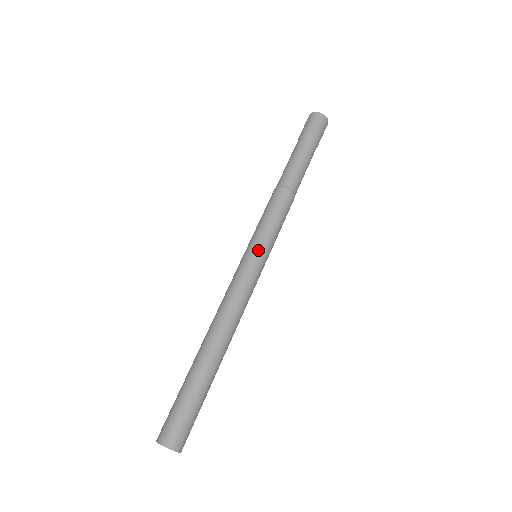
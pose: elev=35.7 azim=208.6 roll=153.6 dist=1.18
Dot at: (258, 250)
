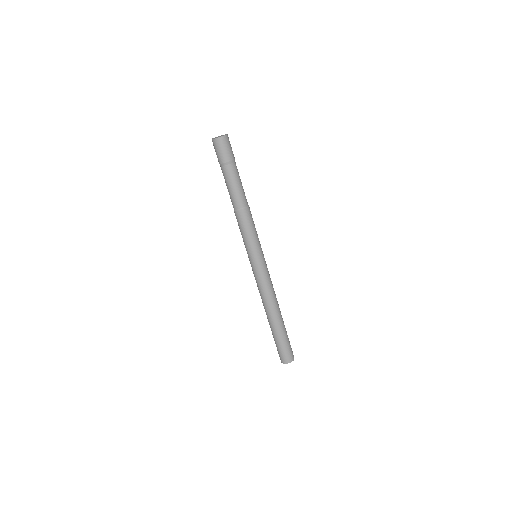
Dot at: (263, 254)
